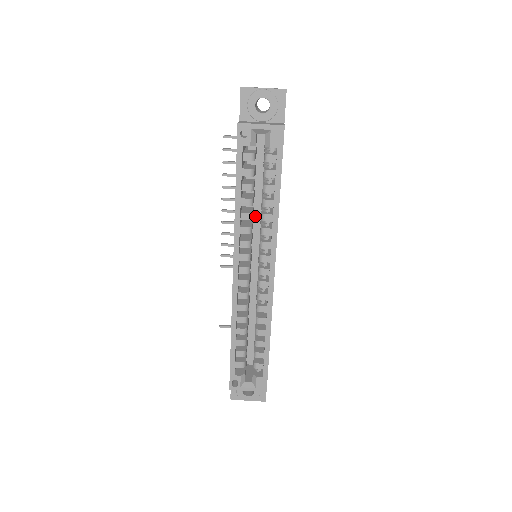
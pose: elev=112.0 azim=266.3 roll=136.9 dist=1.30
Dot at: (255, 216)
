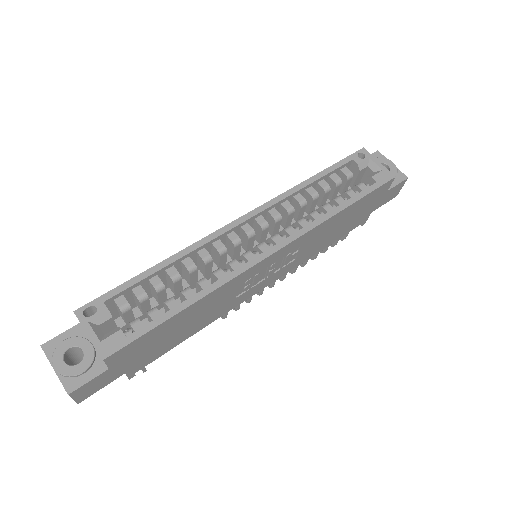
Dot at: occluded
